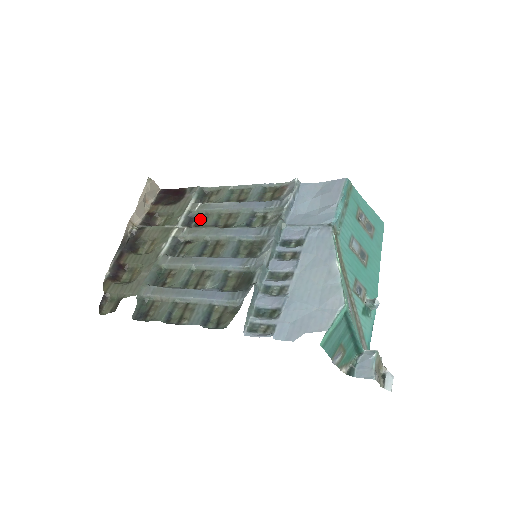
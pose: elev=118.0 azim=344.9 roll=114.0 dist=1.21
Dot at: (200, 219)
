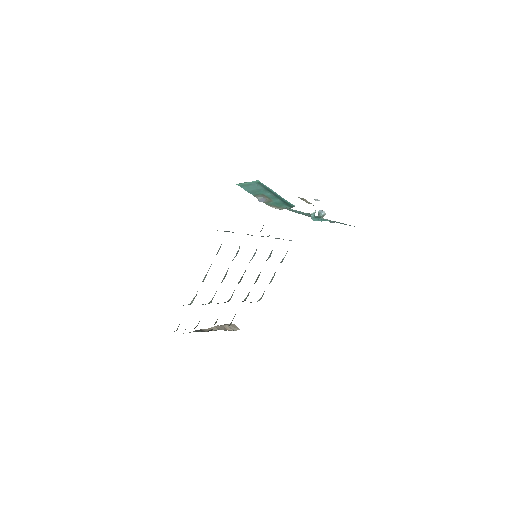
Dot at: occluded
